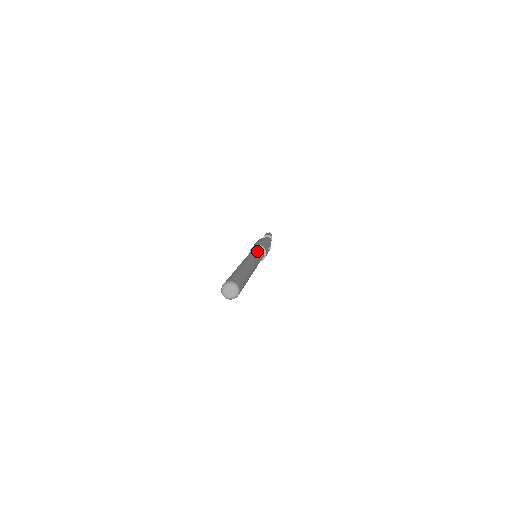
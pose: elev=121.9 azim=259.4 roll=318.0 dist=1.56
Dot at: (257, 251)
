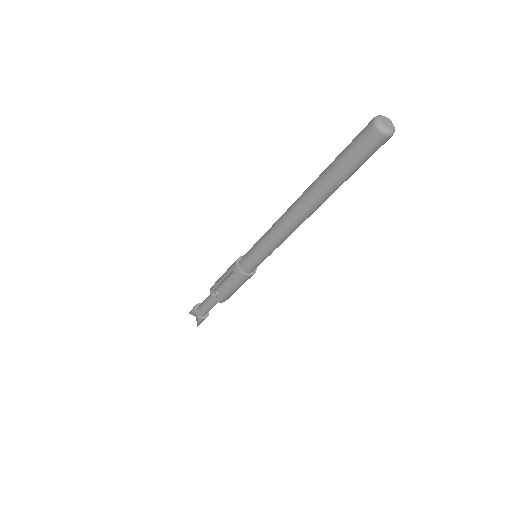
Dot at: occluded
